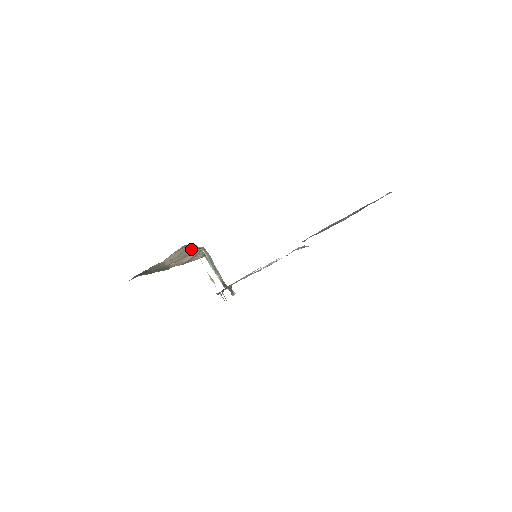
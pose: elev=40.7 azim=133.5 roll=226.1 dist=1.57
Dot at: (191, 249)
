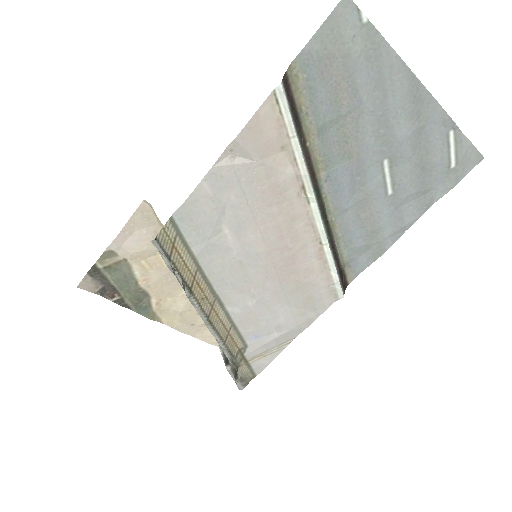
Dot at: occluded
